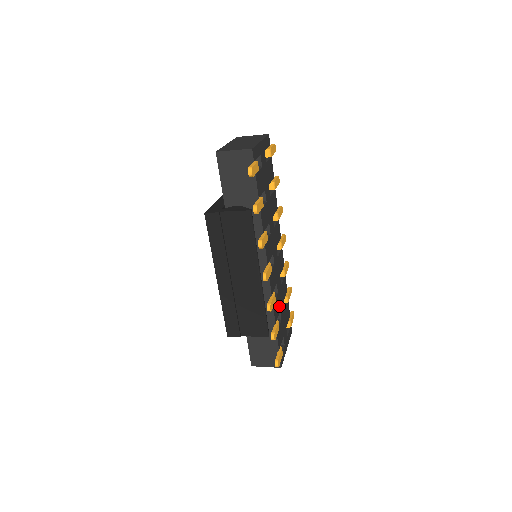
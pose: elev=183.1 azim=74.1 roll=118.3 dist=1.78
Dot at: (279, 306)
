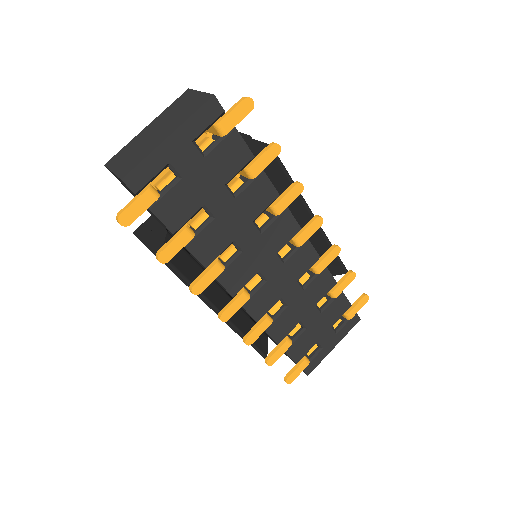
Dot at: (296, 317)
